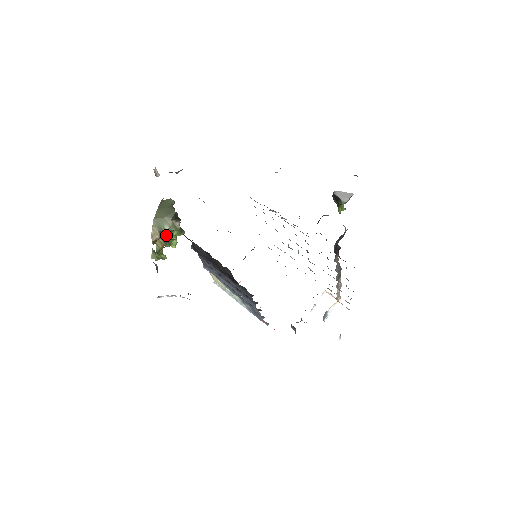
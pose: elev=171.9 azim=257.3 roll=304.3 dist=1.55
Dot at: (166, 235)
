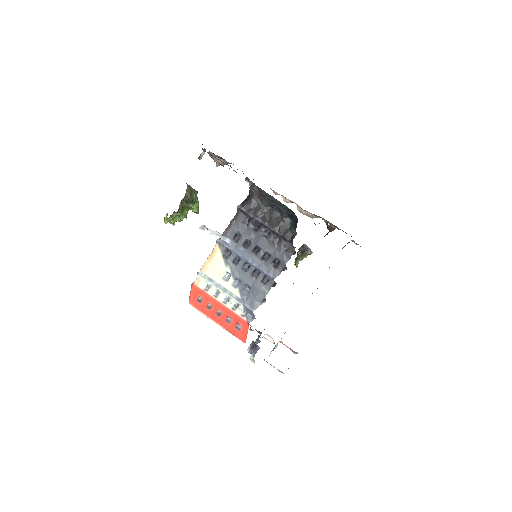
Dot at: occluded
